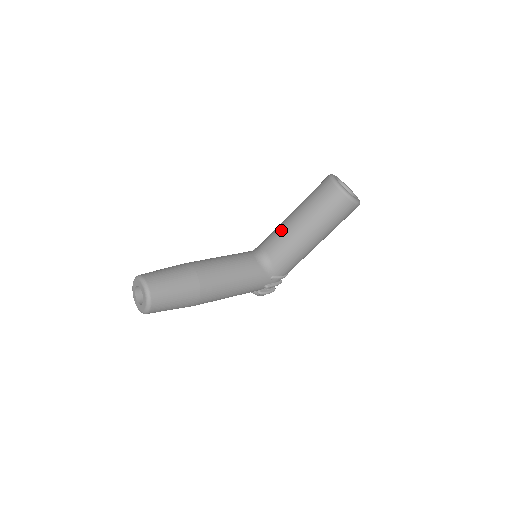
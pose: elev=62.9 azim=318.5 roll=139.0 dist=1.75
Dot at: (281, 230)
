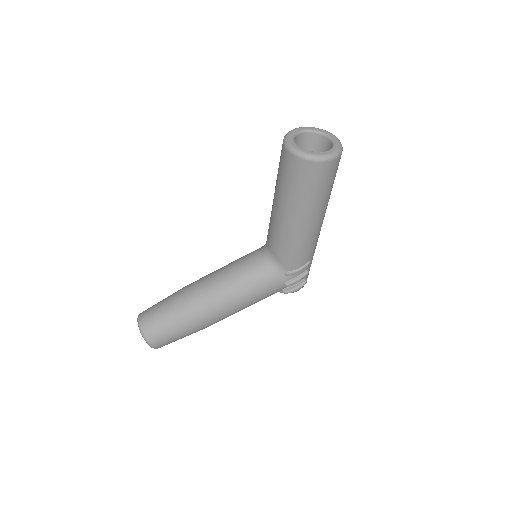
Dot at: (270, 218)
